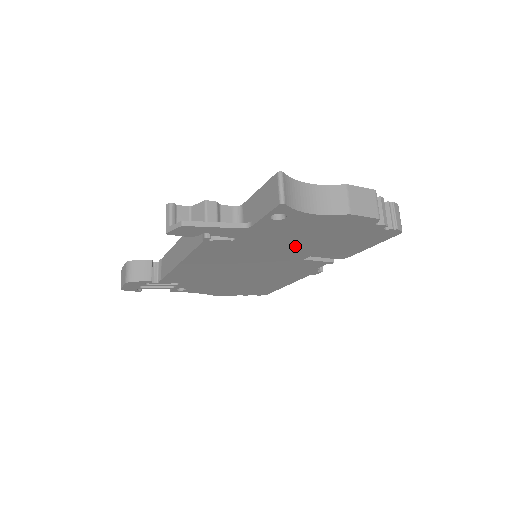
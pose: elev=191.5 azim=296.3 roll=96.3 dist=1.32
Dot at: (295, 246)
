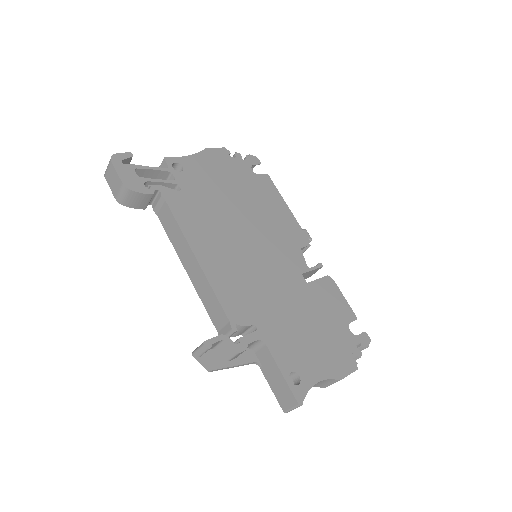
Dot at: occluded
